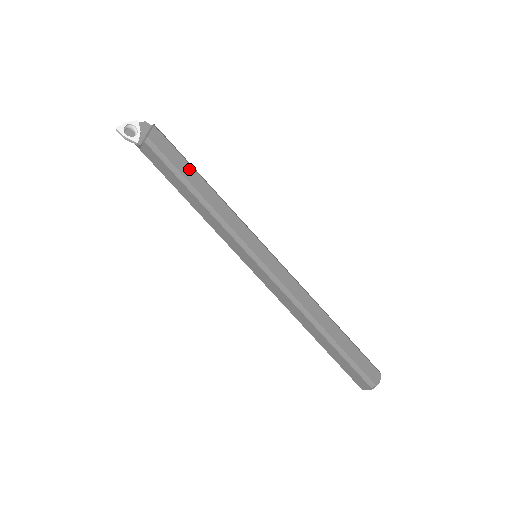
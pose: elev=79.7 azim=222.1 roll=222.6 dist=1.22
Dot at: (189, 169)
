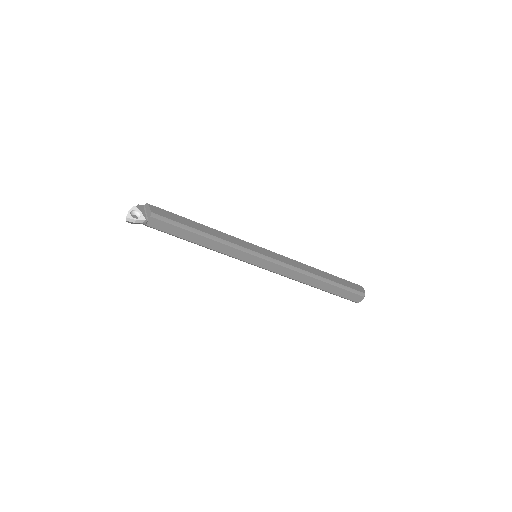
Dot at: (187, 221)
